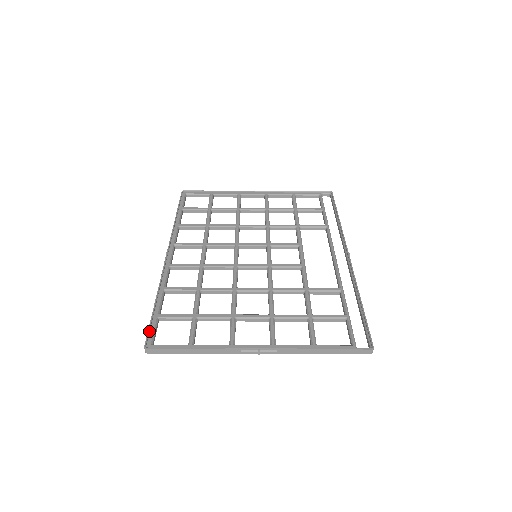
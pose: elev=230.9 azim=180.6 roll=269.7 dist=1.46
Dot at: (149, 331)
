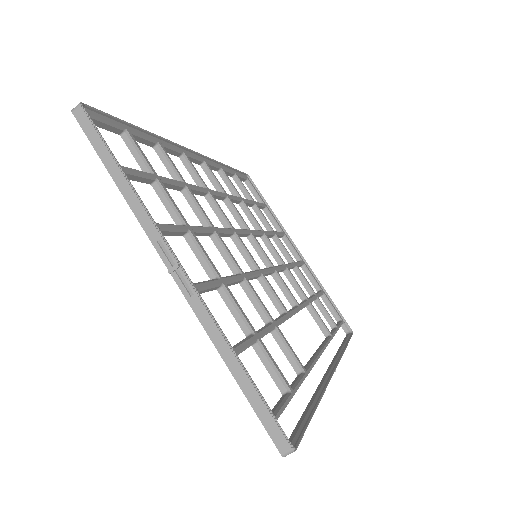
Dot at: (104, 114)
